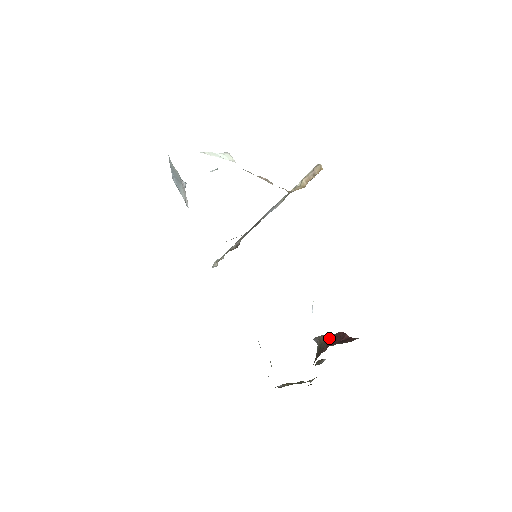
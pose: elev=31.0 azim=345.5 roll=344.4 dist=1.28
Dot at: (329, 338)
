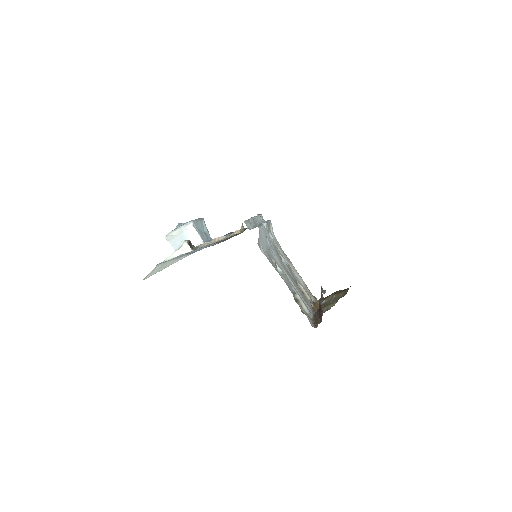
Dot at: (319, 302)
